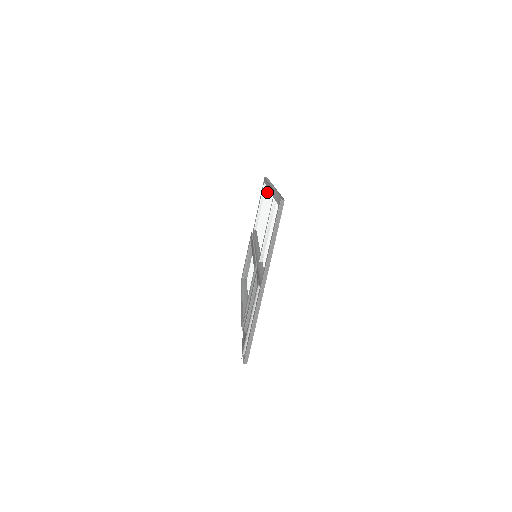
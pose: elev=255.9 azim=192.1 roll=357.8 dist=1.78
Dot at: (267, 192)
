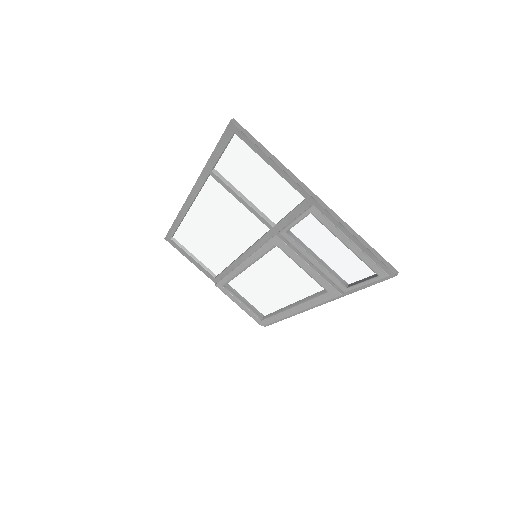
Dot at: (190, 216)
